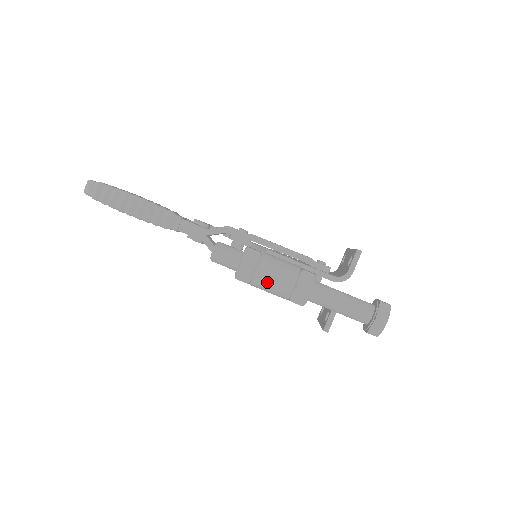
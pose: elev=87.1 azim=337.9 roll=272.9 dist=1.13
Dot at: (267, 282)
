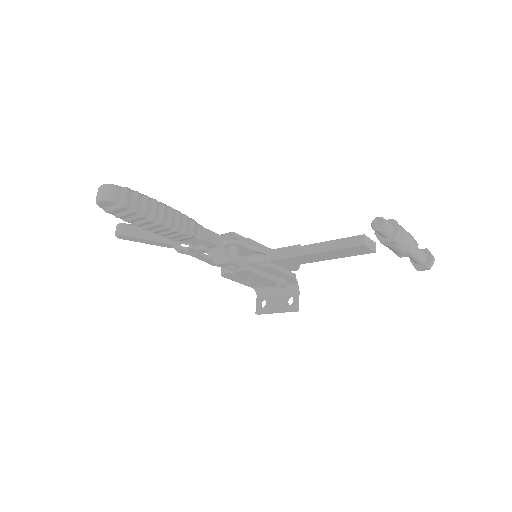
Dot at: (407, 241)
